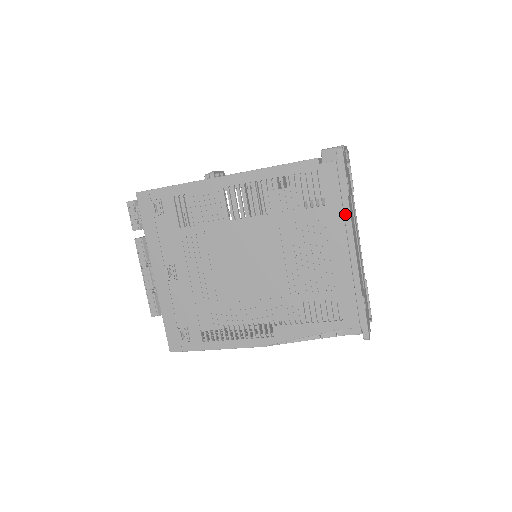
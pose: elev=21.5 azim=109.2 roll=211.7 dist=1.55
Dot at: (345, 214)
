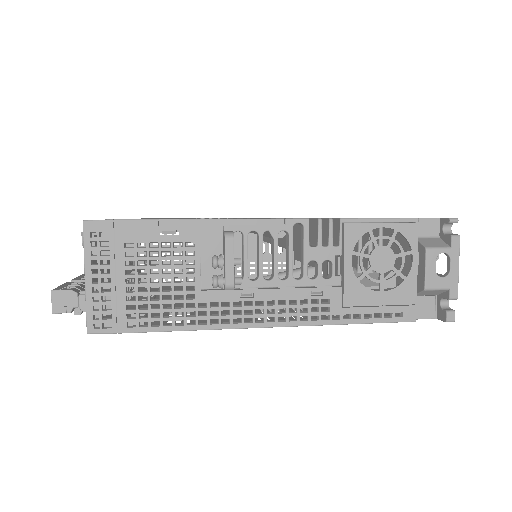
Dot at: occluded
